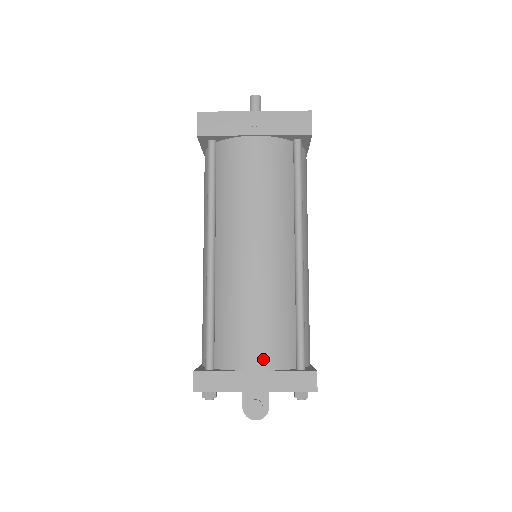
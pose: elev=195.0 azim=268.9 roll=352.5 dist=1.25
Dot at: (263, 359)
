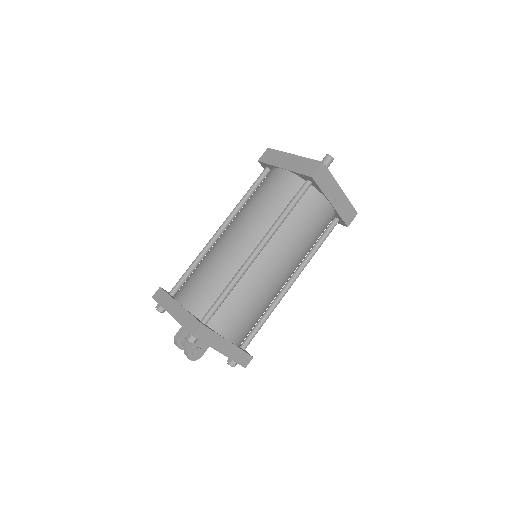
Dot at: (237, 336)
